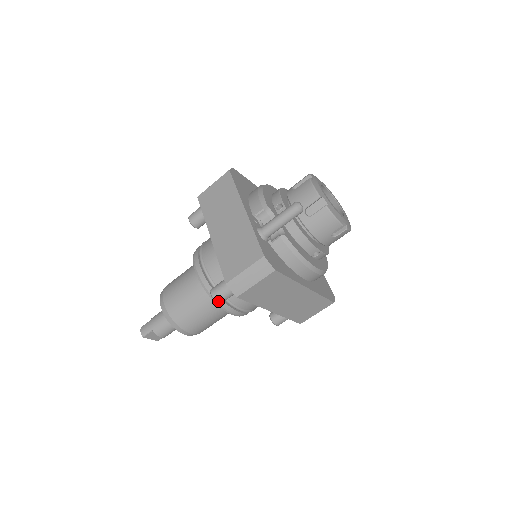
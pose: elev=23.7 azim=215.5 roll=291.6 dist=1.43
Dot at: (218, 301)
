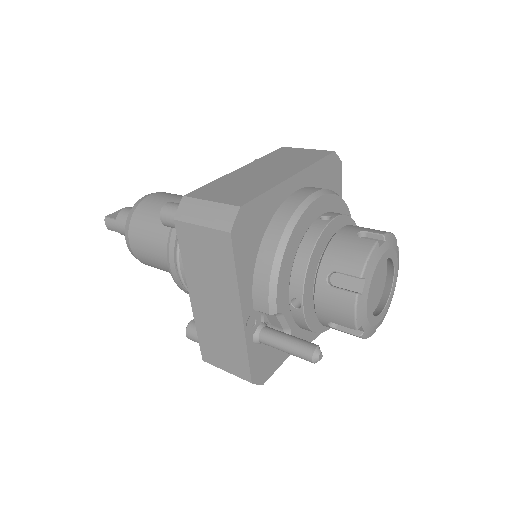
Dot at: occluded
